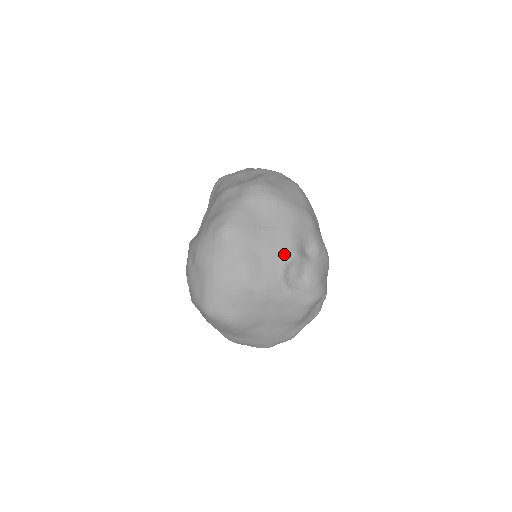
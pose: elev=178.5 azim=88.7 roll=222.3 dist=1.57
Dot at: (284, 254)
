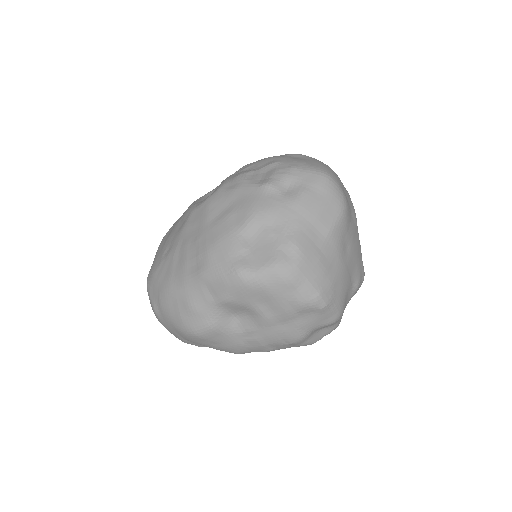
Dot at: occluded
